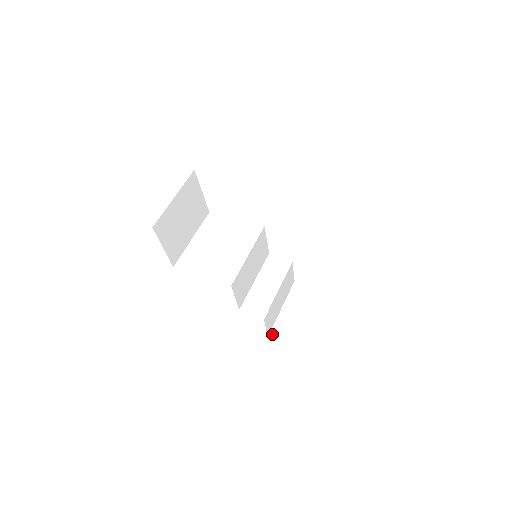
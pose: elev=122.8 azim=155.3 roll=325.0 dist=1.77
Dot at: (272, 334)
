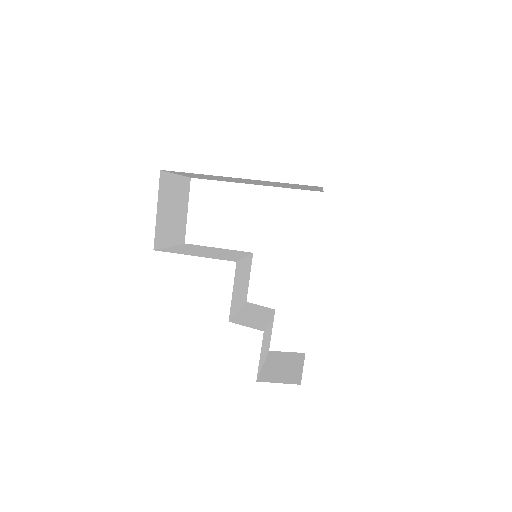
Dot at: (261, 379)
